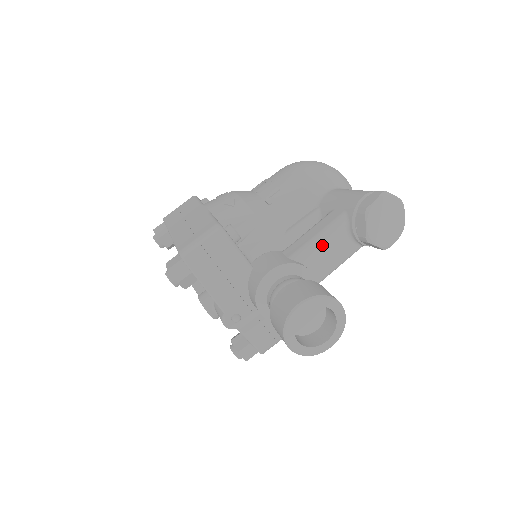
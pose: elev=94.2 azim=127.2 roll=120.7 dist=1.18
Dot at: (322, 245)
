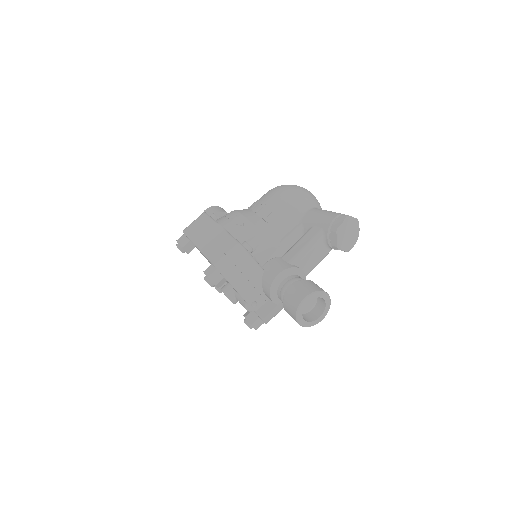
Dot at: (309, 253)
